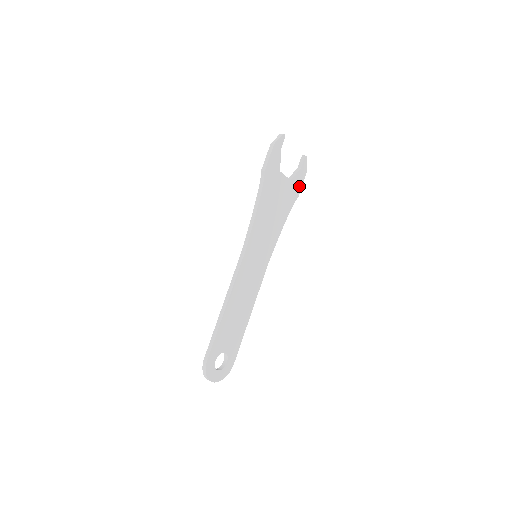
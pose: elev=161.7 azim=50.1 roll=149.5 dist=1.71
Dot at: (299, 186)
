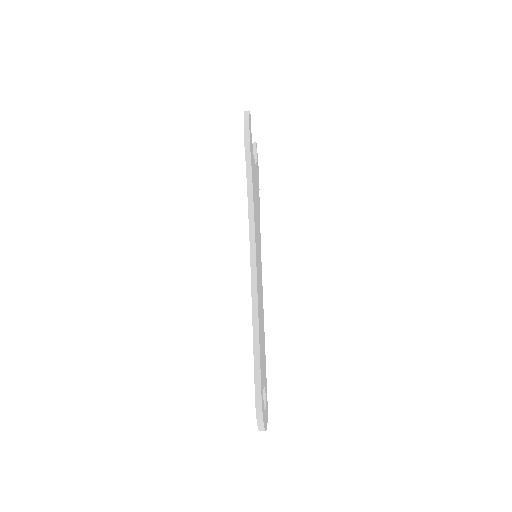
Dot at: (258, 176)
